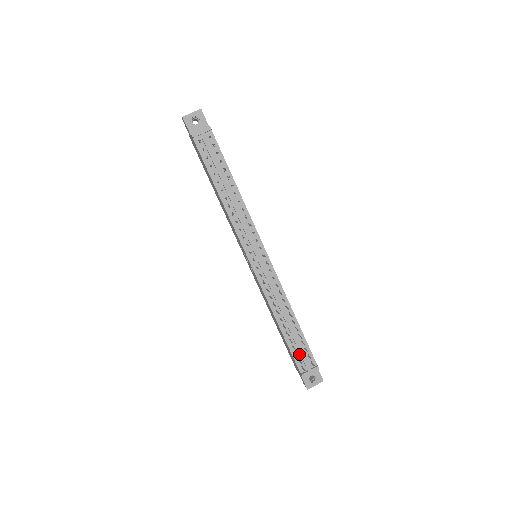
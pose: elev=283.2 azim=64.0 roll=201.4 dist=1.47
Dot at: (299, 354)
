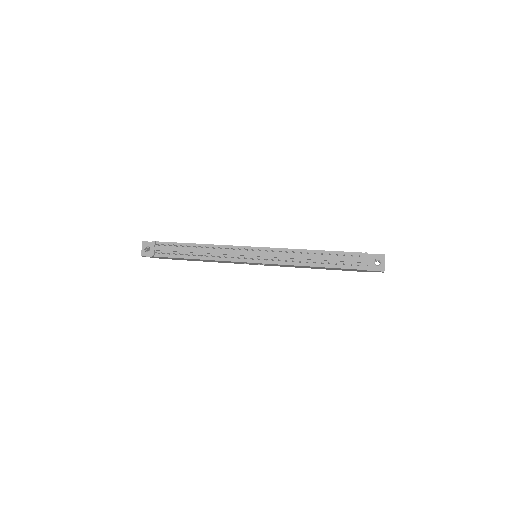
Dot at: (346, 263)
